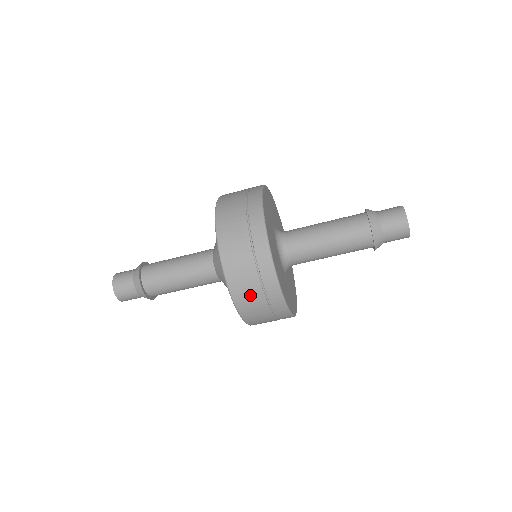
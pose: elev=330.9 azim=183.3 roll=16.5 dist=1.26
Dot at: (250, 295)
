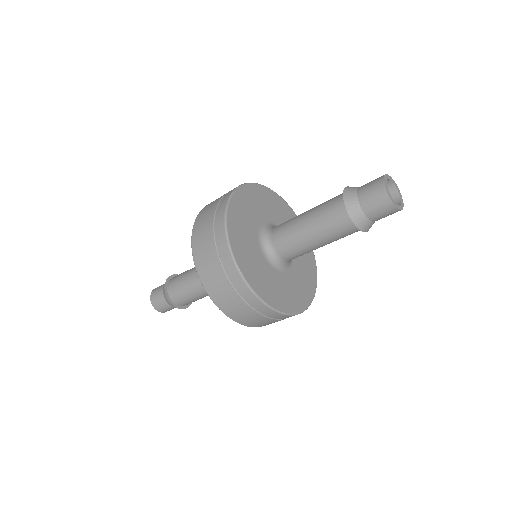
Dot at: (207, 256)
